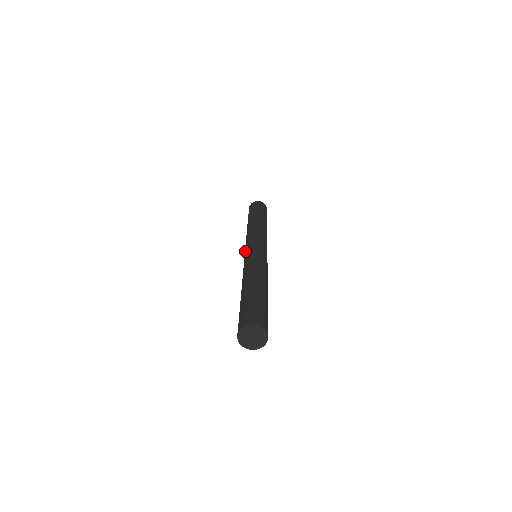
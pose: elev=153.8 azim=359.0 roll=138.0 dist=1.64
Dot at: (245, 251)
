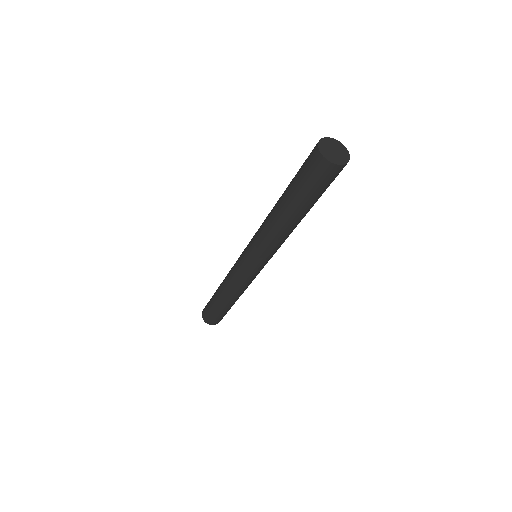
Dot at: (242, 255)
